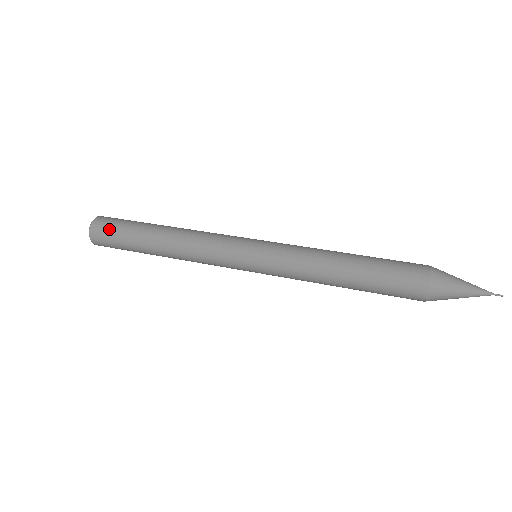
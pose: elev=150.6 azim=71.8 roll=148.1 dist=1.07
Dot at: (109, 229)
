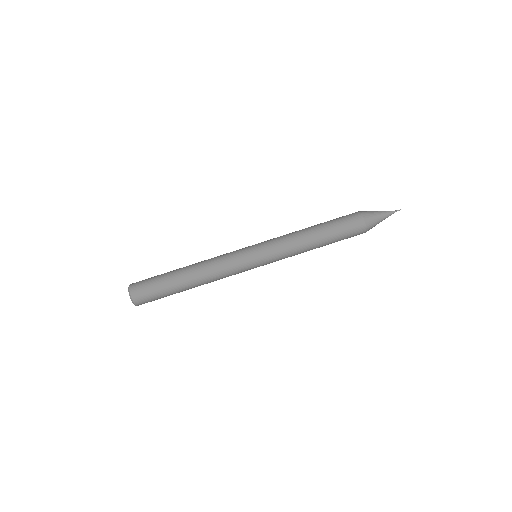
Dot at: (151, 300)
